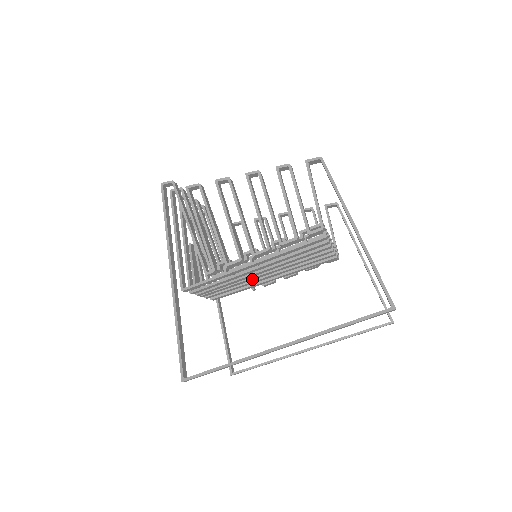
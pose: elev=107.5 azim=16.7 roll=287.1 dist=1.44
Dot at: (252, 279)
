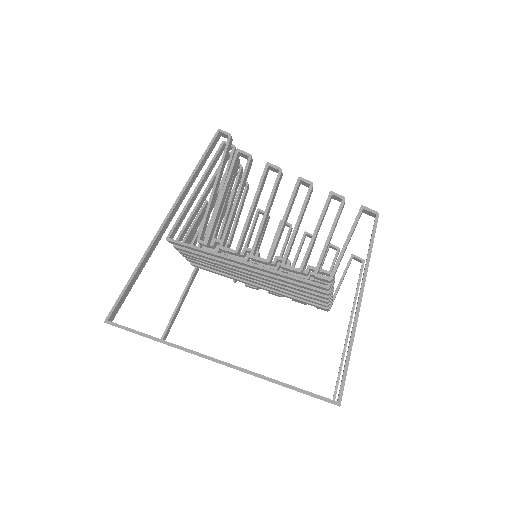
Dot at: (238, 273)
